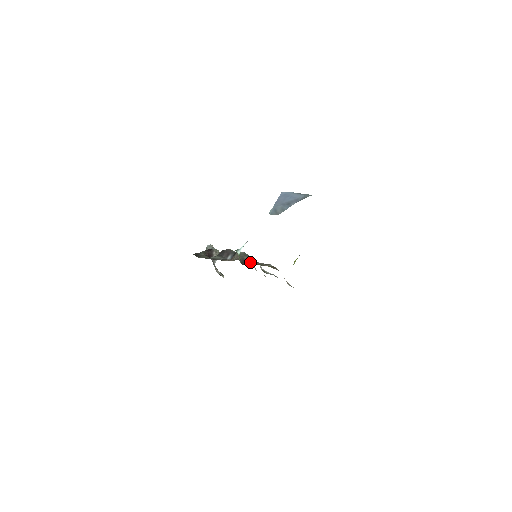
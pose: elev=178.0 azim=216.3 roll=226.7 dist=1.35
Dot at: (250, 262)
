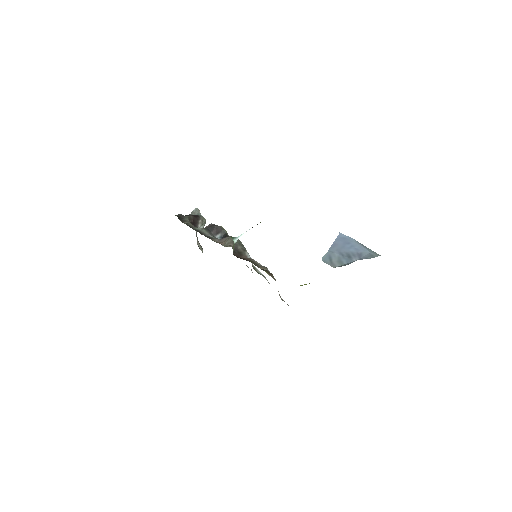
Dot at: (243, 255)
